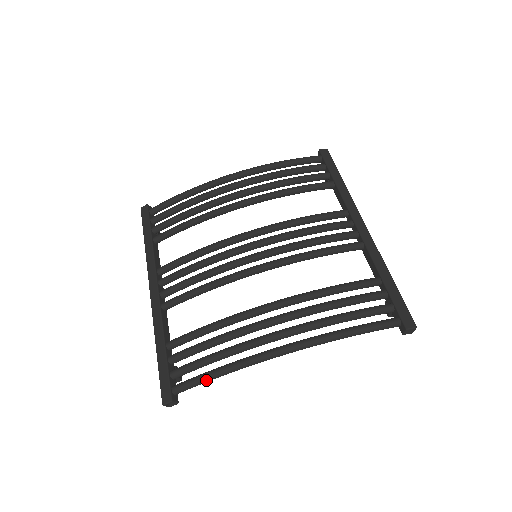
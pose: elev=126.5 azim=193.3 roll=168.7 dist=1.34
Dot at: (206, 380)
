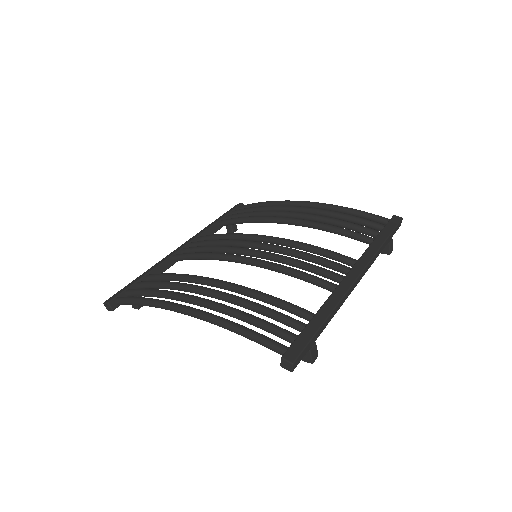
Dot at: (133, 301)
